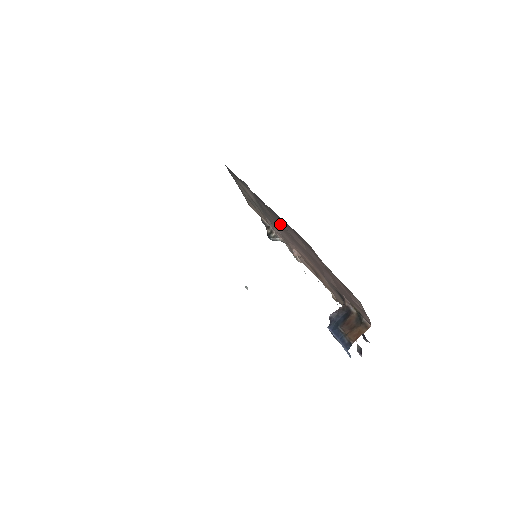
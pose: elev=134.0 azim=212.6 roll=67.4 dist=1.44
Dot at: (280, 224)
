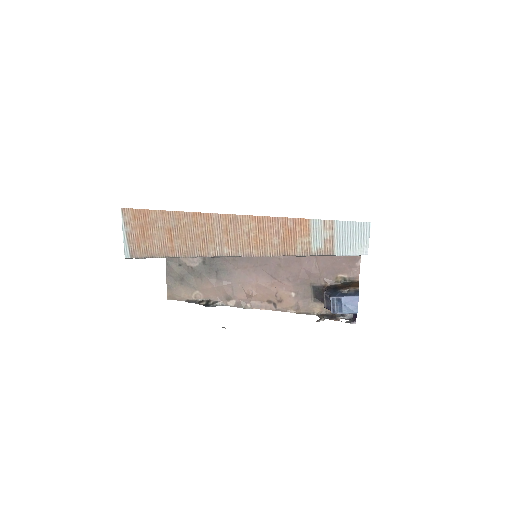
Dot at: occluded
